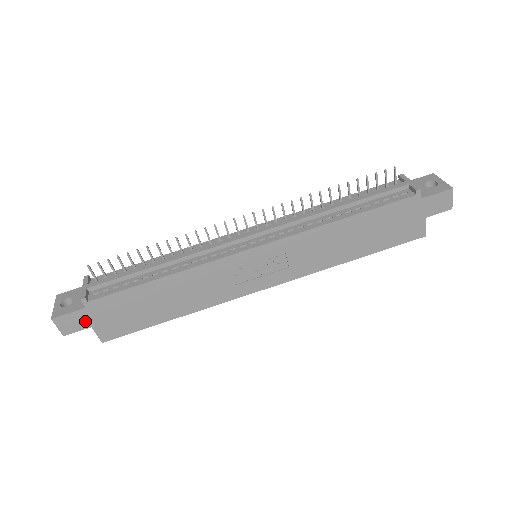
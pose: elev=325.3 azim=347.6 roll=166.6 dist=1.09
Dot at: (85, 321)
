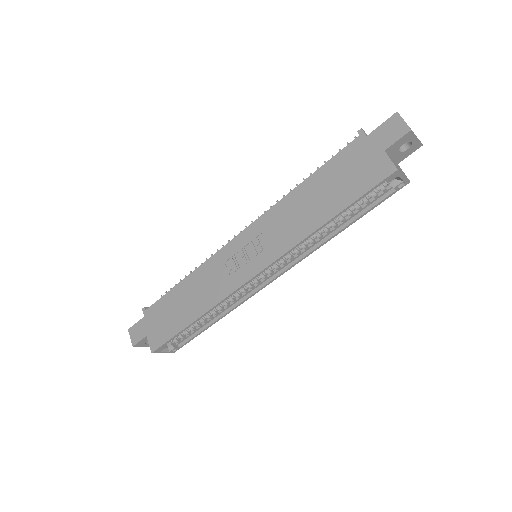
Dot at: (144, 330)
